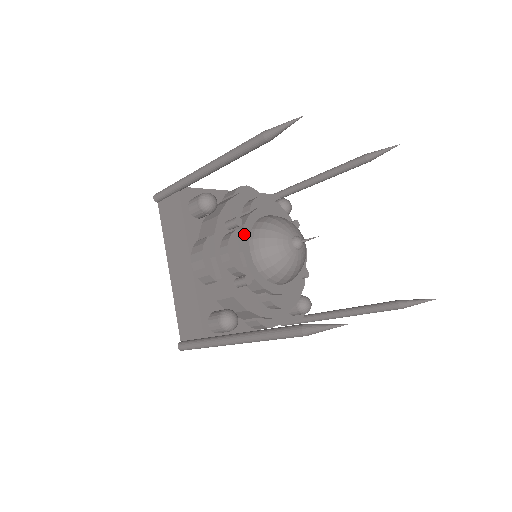
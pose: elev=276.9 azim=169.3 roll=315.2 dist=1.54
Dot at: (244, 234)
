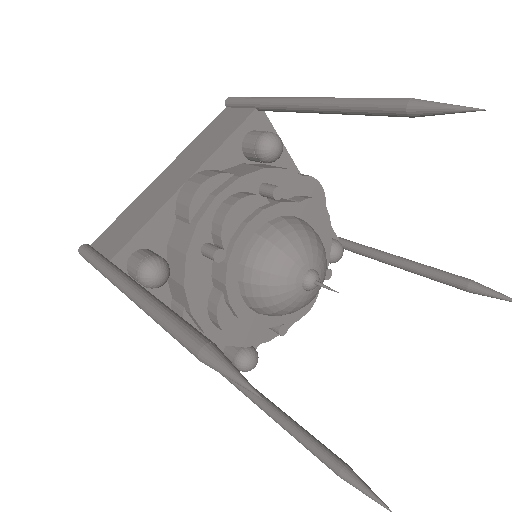
Dot at: (269, 210)
